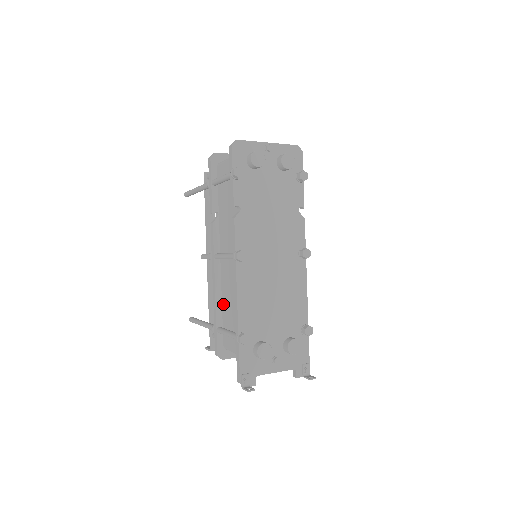
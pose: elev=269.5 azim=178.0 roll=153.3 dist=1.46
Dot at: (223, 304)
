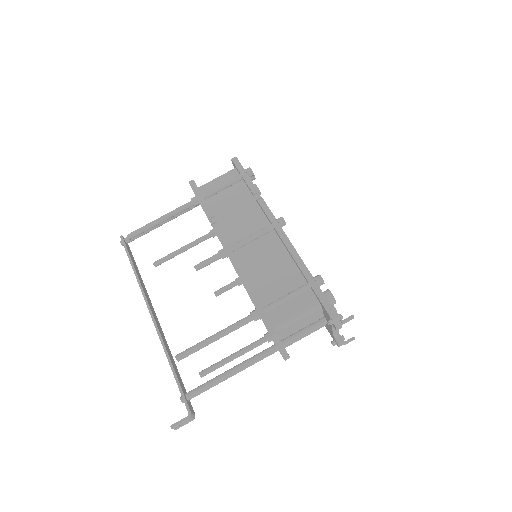
Dot at: (256, 287)
